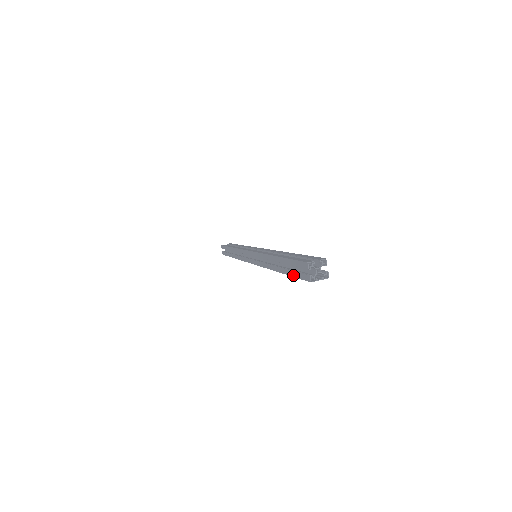
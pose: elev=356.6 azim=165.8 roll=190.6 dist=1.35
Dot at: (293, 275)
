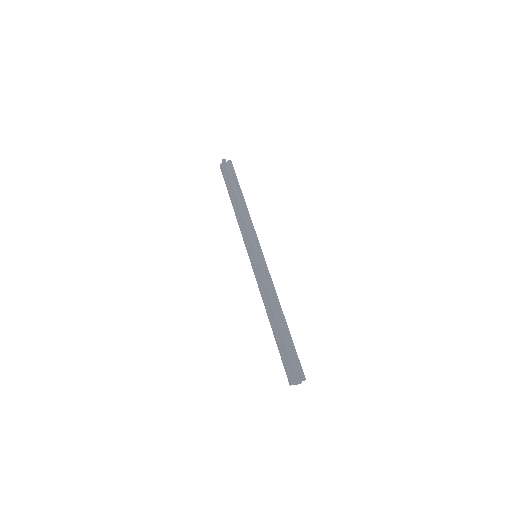
Dot at: (281, 356)
